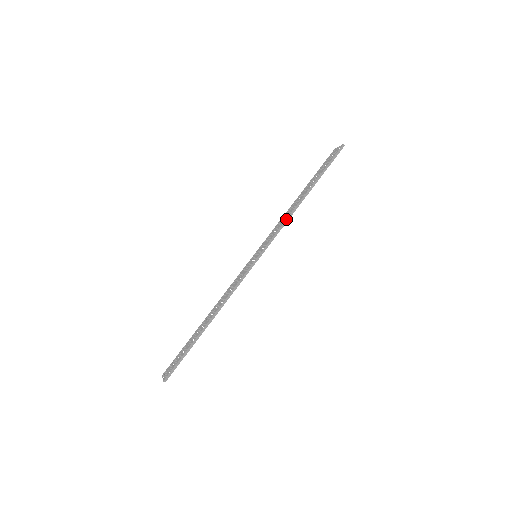
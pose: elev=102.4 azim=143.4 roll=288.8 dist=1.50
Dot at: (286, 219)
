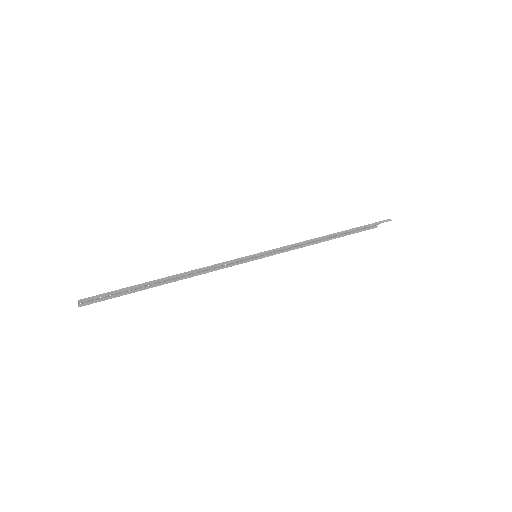
Dot at: (306, 240)
